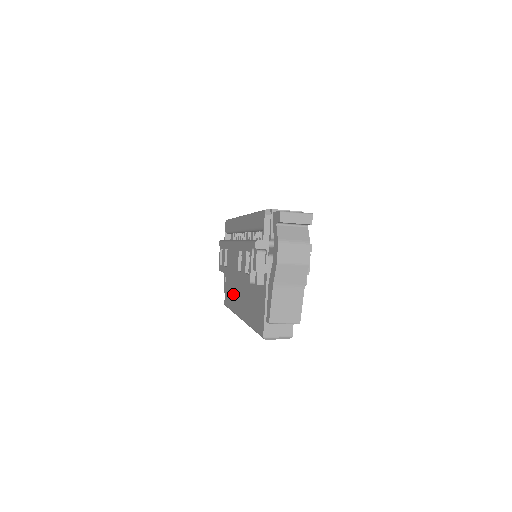
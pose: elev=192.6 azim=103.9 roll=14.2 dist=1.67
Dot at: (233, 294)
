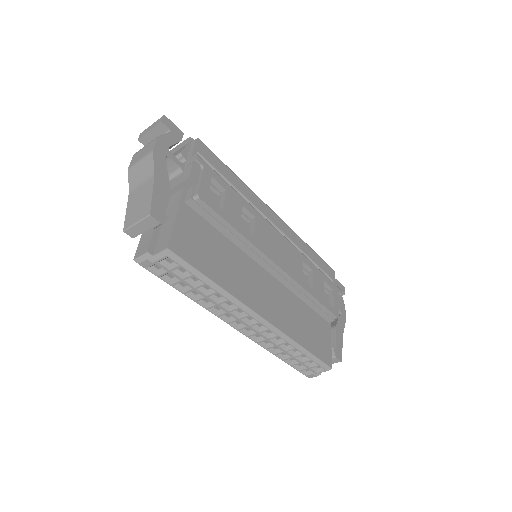
Dot at: occluded
